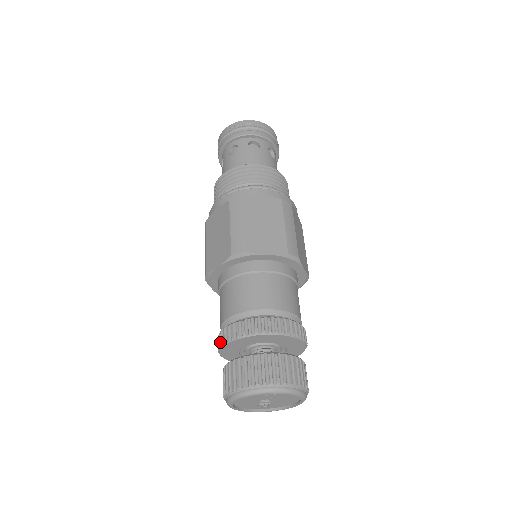
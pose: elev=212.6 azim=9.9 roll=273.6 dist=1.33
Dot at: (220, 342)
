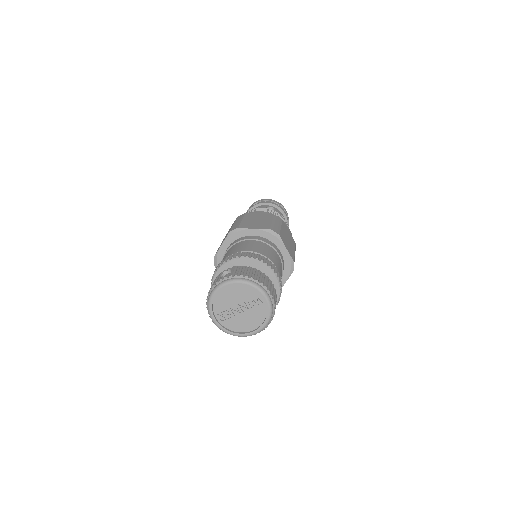
Dot at: (235, 256)
